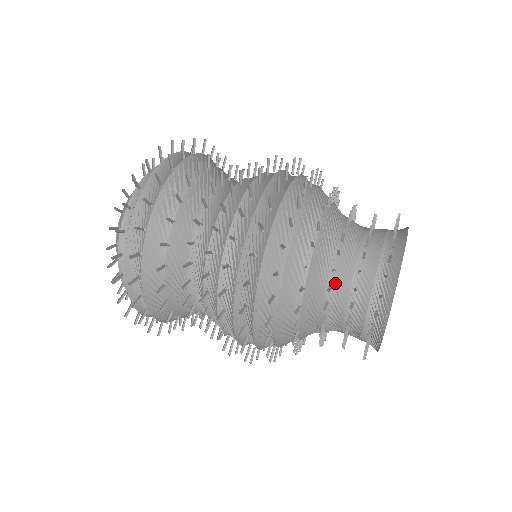
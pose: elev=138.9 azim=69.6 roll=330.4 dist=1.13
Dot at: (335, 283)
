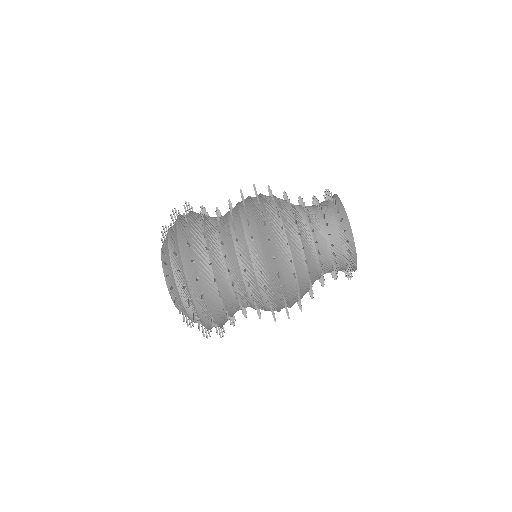
Dot at: occluded
